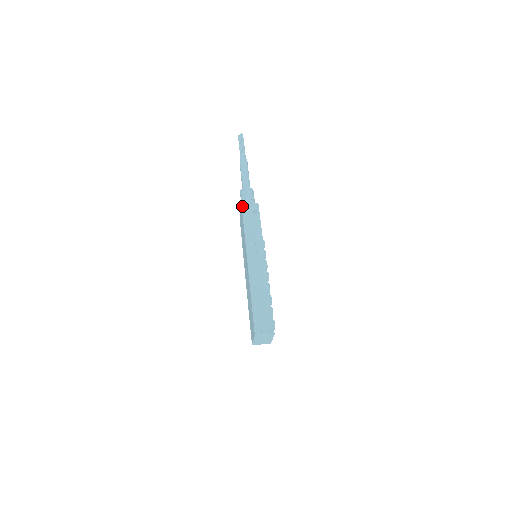
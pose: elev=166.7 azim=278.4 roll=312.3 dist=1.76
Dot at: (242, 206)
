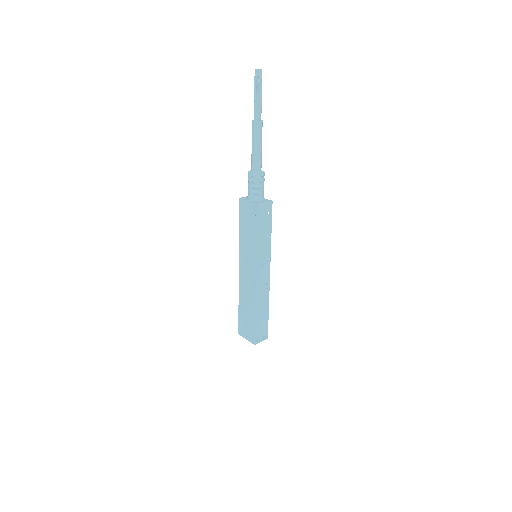
Dot at: (258, 208)
